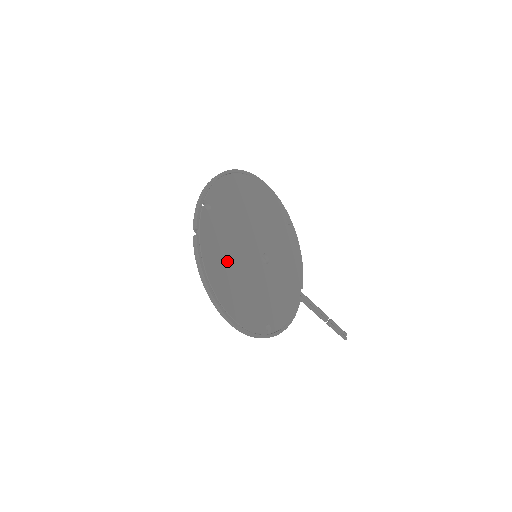
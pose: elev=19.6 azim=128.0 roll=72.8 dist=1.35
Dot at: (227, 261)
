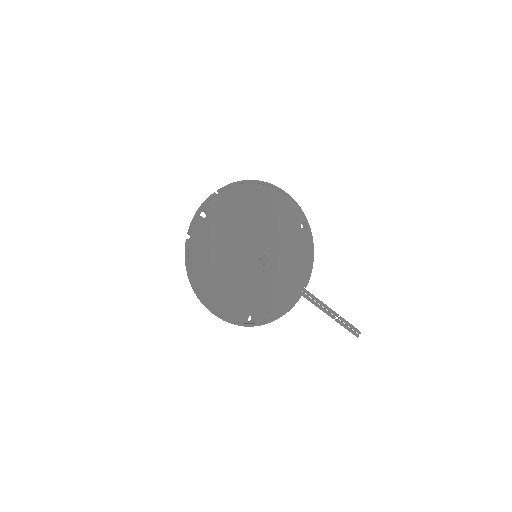
Dot at: (216, 261)
